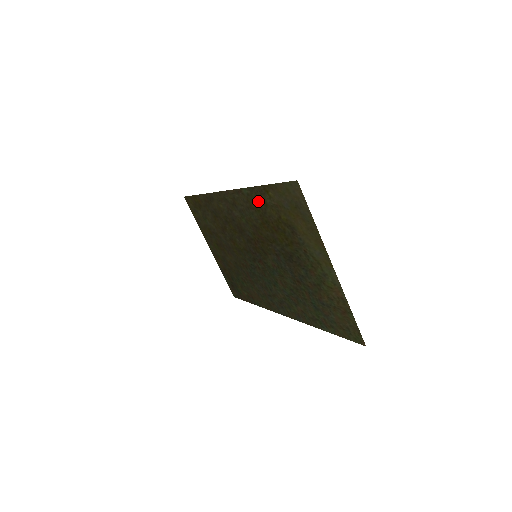
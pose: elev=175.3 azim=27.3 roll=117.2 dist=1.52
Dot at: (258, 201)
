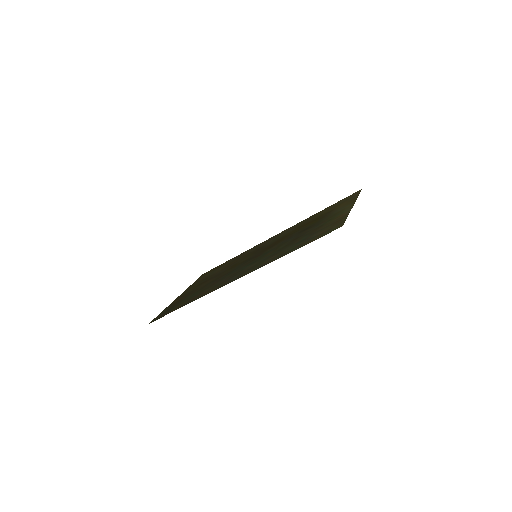
Dot at: (308, 219)
